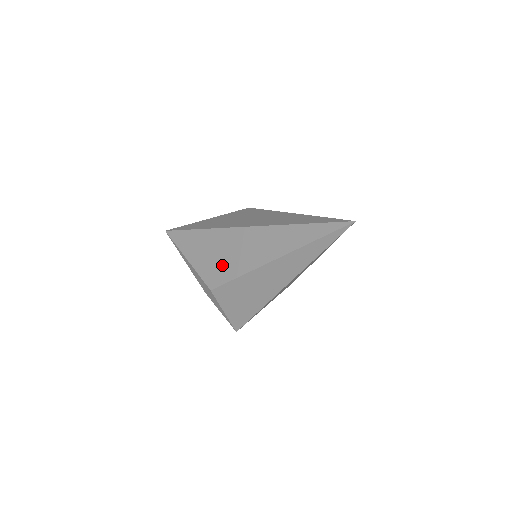
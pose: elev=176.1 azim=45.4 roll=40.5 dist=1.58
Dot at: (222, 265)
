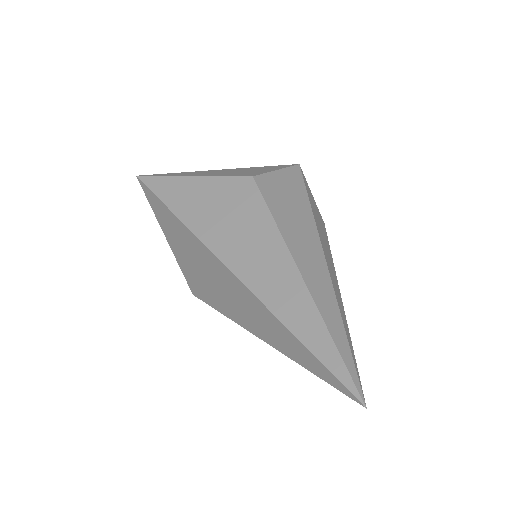
Dot at: (203, 283)
